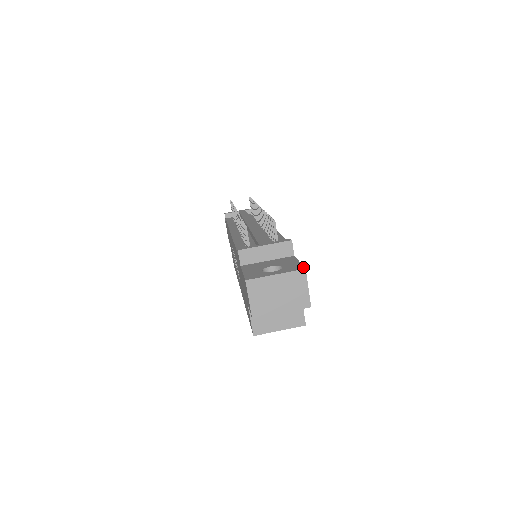
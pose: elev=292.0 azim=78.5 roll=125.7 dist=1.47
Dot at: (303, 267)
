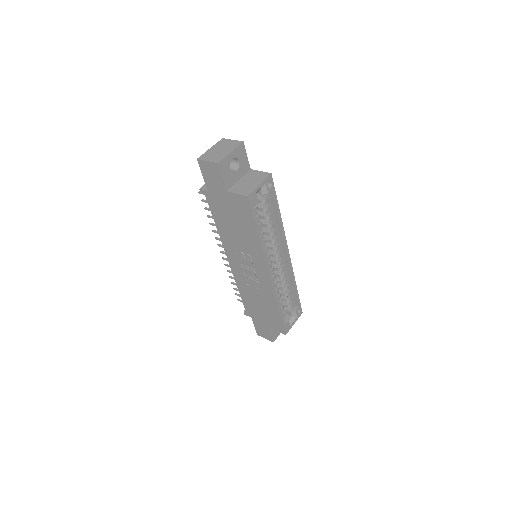
Dot at: occluded
